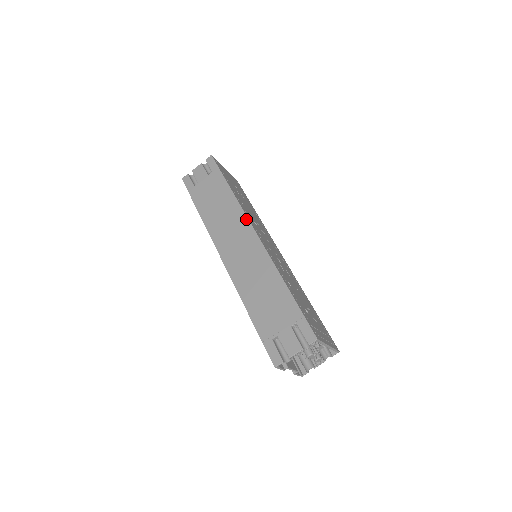
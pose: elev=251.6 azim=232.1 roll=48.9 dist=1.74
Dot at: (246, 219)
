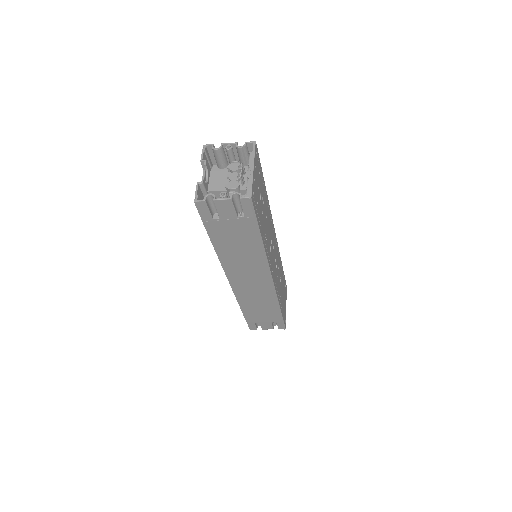
Dot at: (268, 270)
